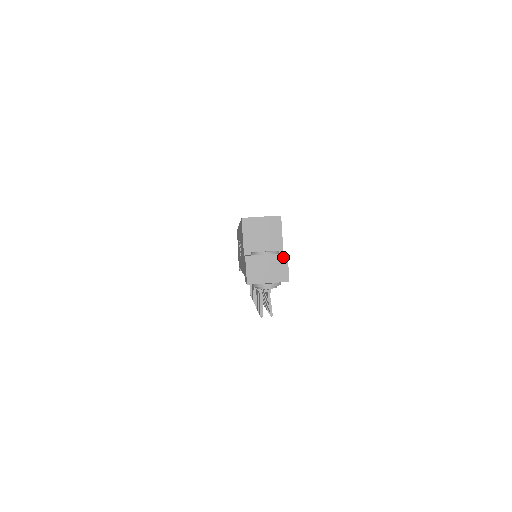
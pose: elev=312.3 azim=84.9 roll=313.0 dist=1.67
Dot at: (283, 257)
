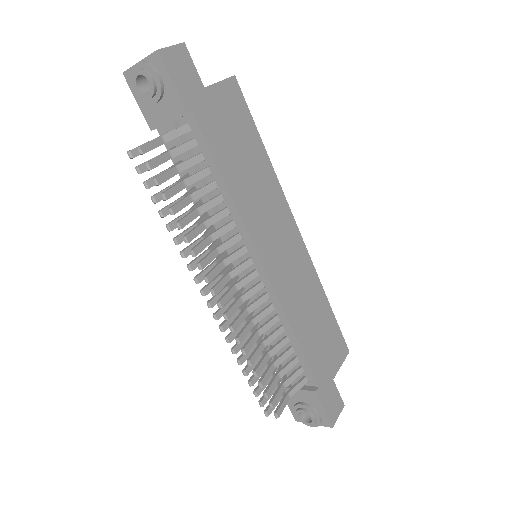
Dot at: (177, 46)
